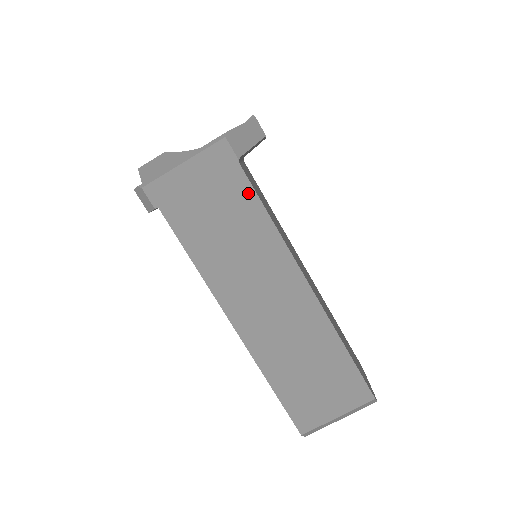
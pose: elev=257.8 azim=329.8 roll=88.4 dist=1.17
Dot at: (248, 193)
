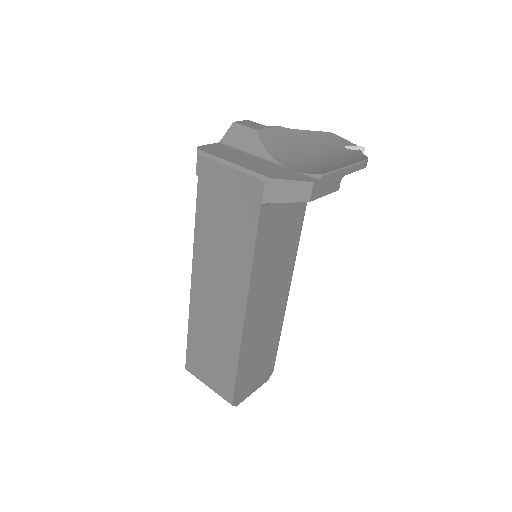
Dot at: (252, 229)
